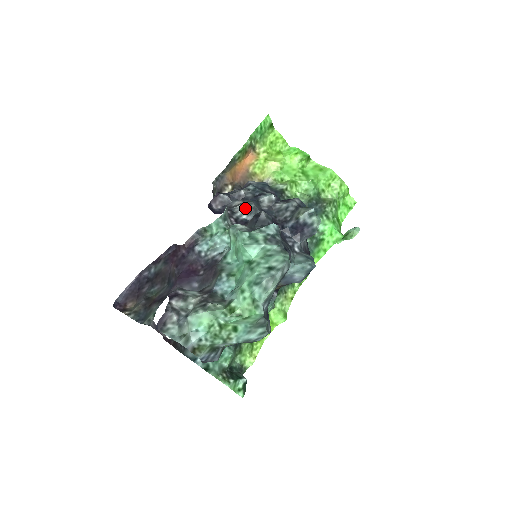
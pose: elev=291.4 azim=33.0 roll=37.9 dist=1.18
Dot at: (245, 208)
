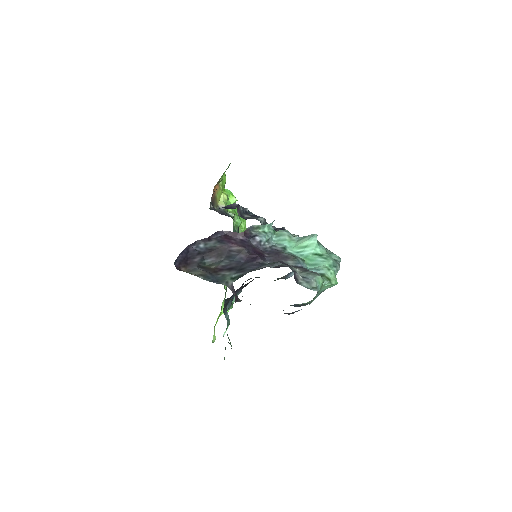
Dot at: (264, 221)
